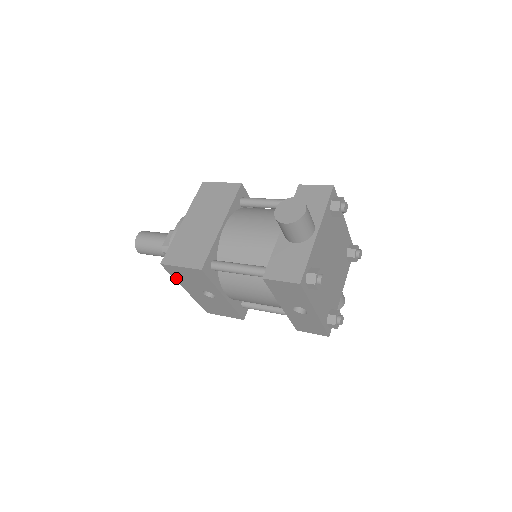
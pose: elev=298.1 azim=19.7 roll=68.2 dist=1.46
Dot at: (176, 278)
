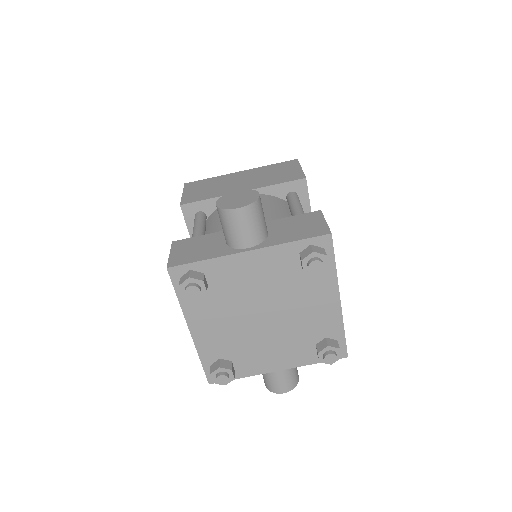
Dot at: occluded
